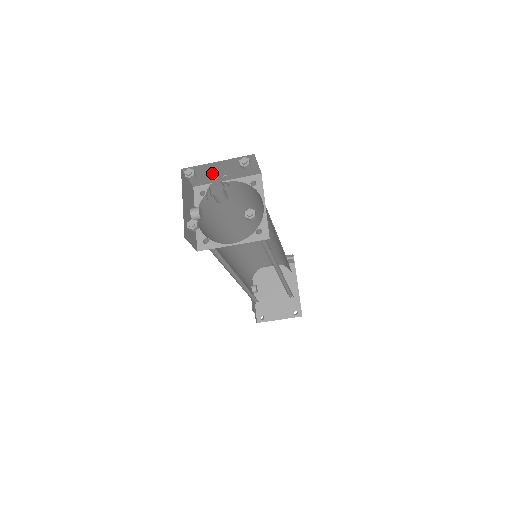
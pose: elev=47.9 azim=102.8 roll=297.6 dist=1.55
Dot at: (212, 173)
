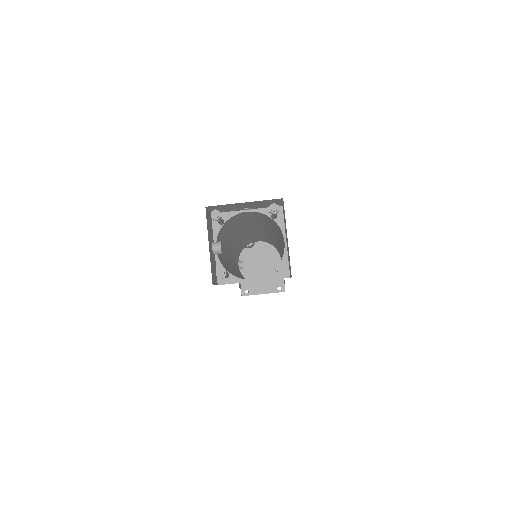
Dot at: (234, 207)
